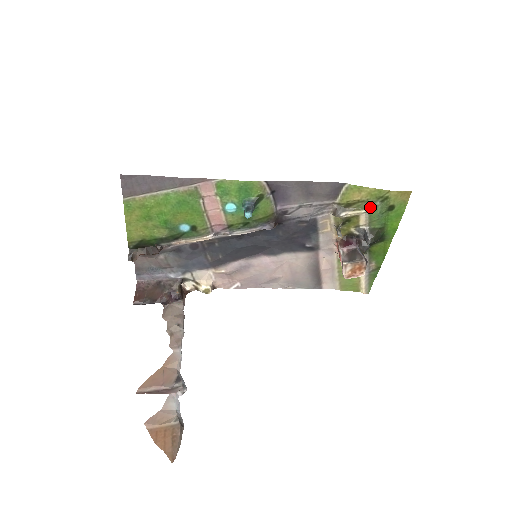
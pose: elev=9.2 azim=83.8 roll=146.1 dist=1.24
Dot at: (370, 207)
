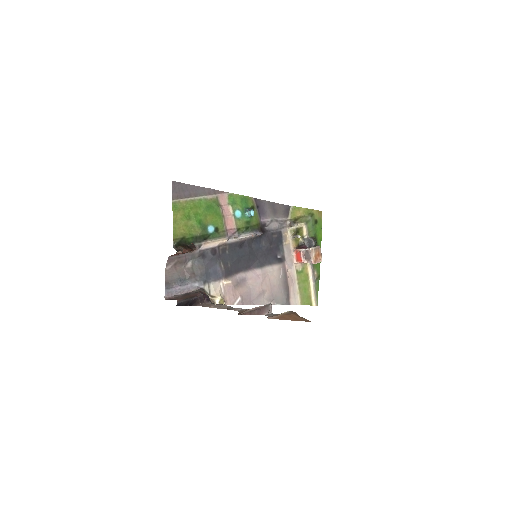
Dot at: (307, 221)
